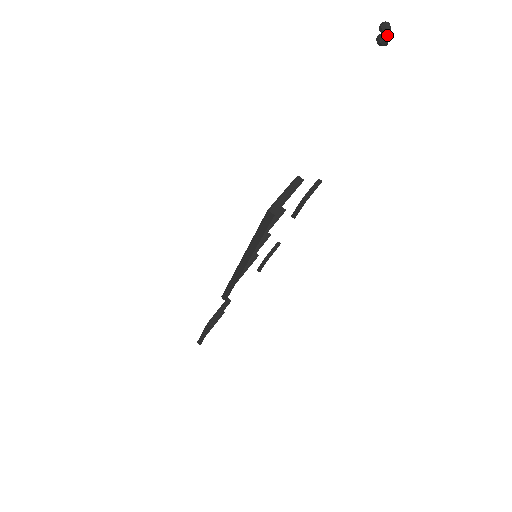
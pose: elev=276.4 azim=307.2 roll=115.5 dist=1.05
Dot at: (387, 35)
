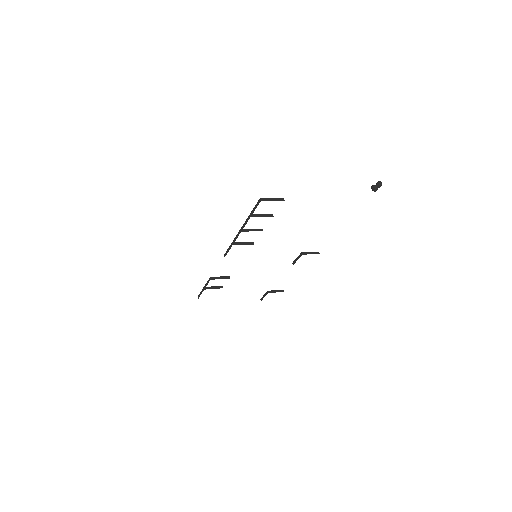
Dot at: (377, 186)
